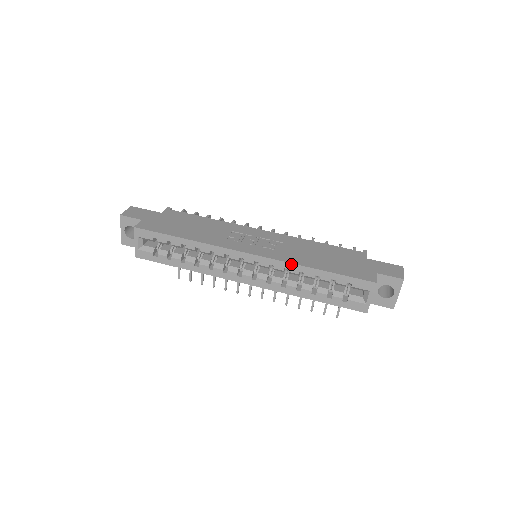
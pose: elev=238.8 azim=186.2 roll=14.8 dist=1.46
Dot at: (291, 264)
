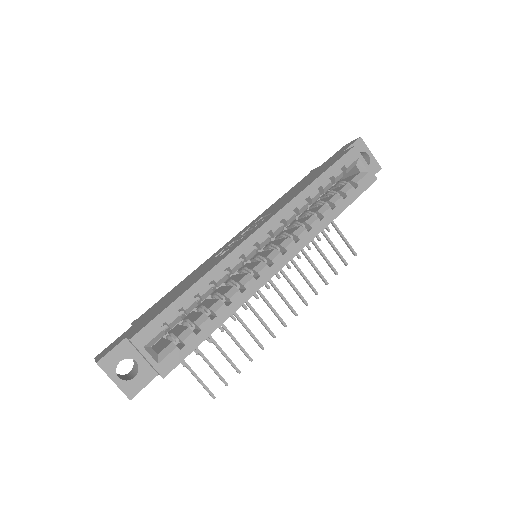
Dot at: (293, 200)
